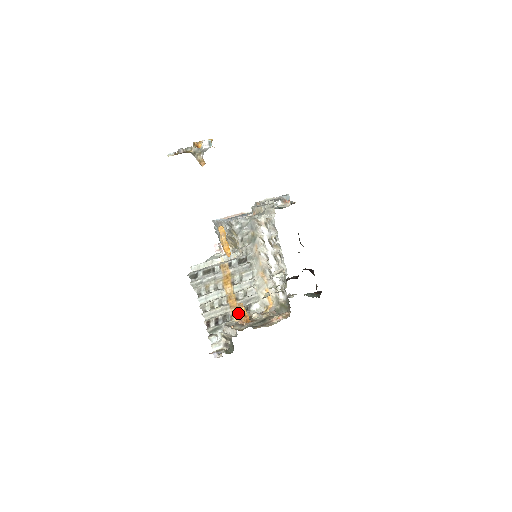
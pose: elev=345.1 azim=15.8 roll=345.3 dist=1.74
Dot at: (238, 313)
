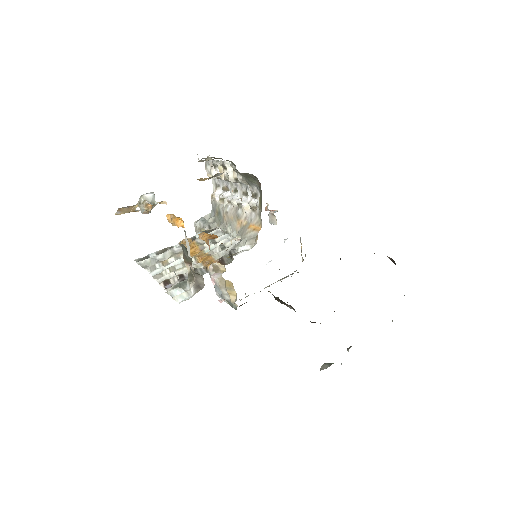
Dot at: occluded
